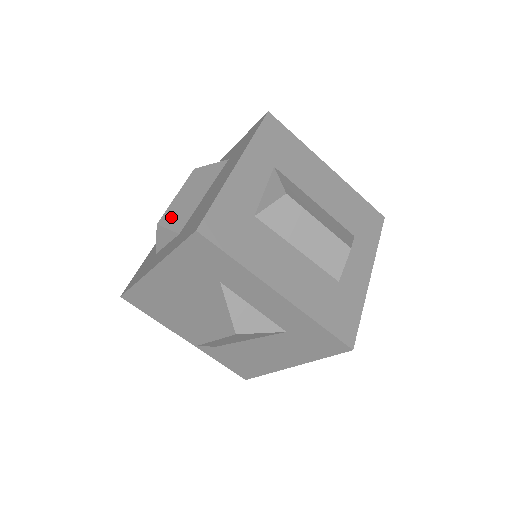
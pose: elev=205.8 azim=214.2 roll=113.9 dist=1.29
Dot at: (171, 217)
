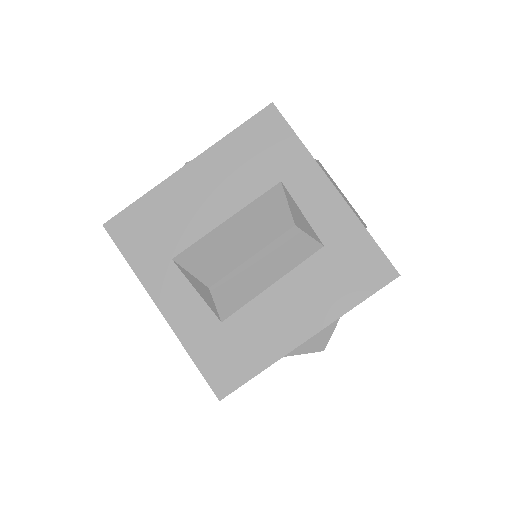
Dot at: occluded
